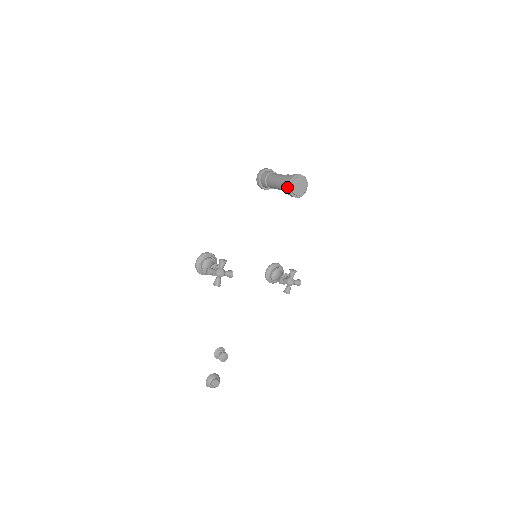
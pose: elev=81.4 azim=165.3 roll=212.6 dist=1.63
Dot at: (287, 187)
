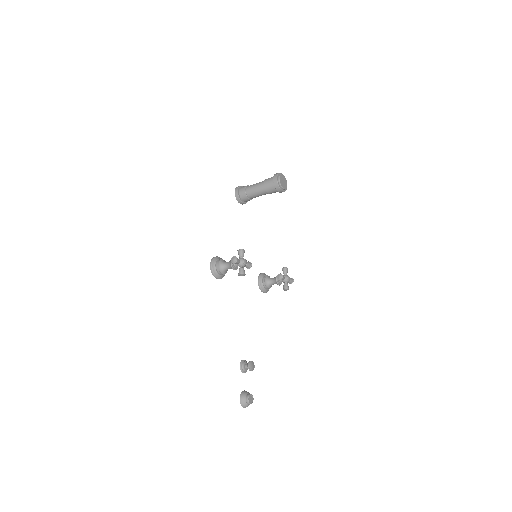
Dot at: (275, 182)
